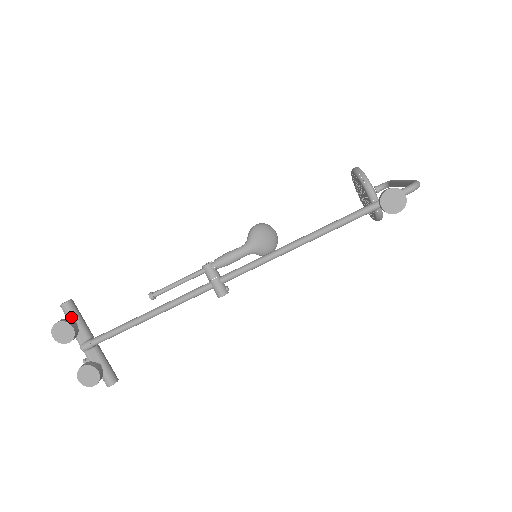
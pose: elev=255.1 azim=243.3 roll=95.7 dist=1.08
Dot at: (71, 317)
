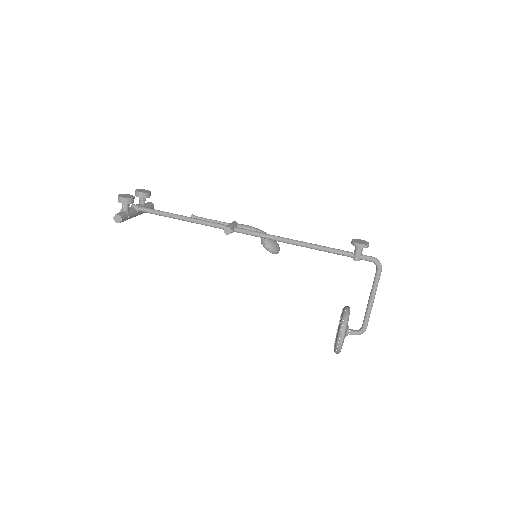
Dot at: (146, 204)
